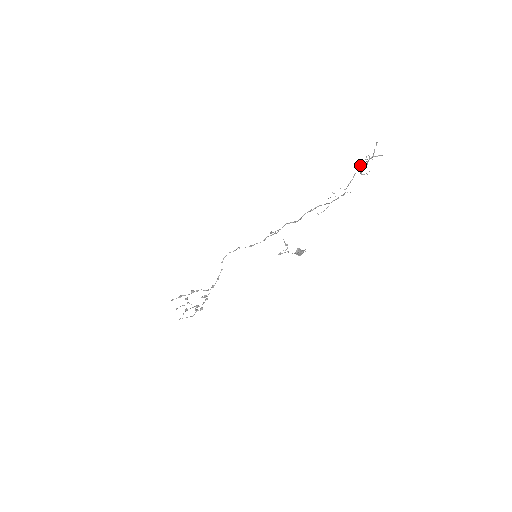
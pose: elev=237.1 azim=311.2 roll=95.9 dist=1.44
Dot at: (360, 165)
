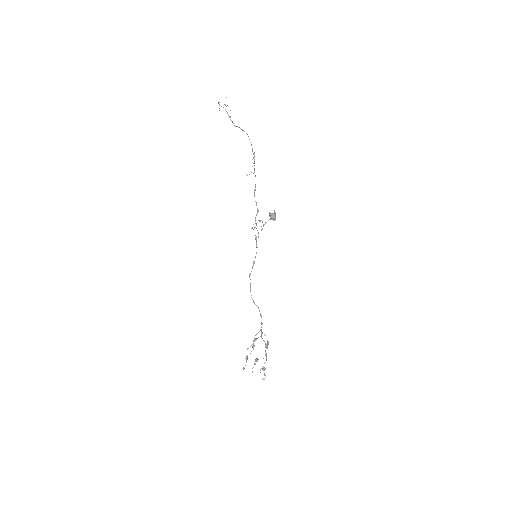
Dot at: occluded
